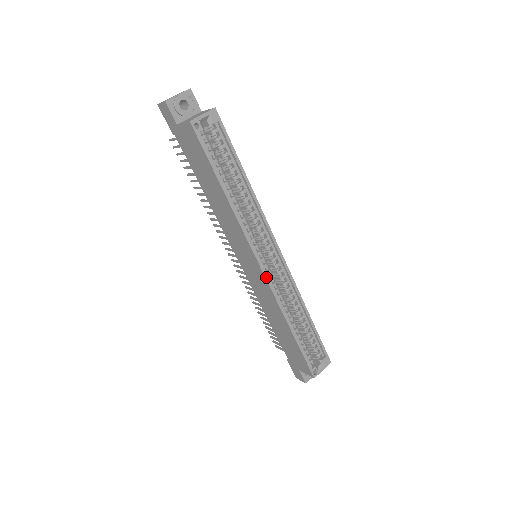
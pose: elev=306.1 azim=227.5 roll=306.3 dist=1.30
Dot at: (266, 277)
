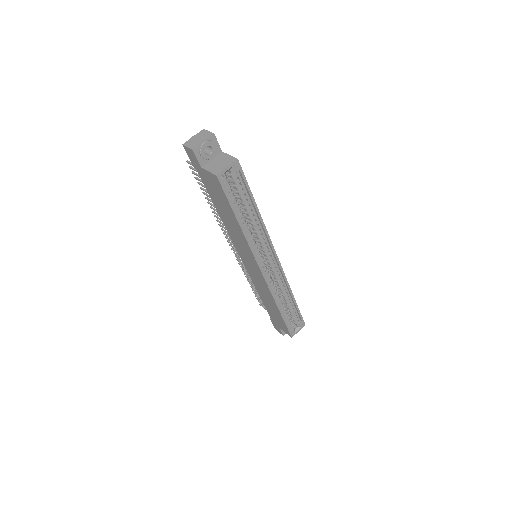
Dot at: (265, 279)
